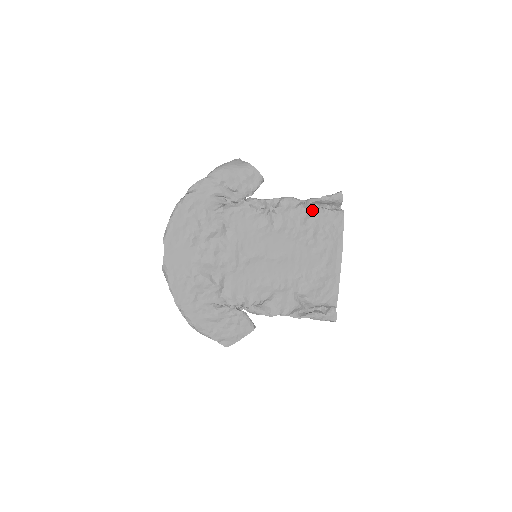
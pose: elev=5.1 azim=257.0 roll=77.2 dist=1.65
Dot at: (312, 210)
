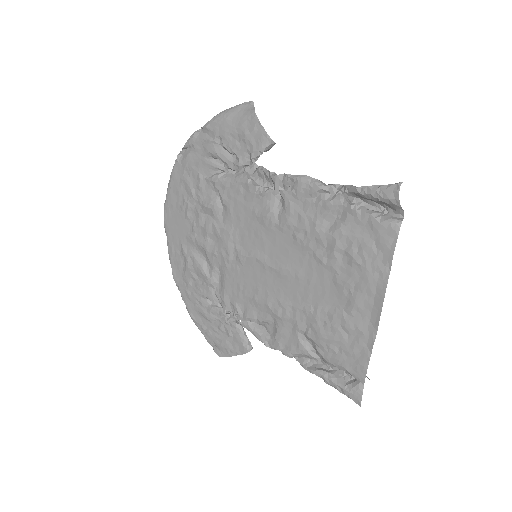
Dot at: (339, 207)
